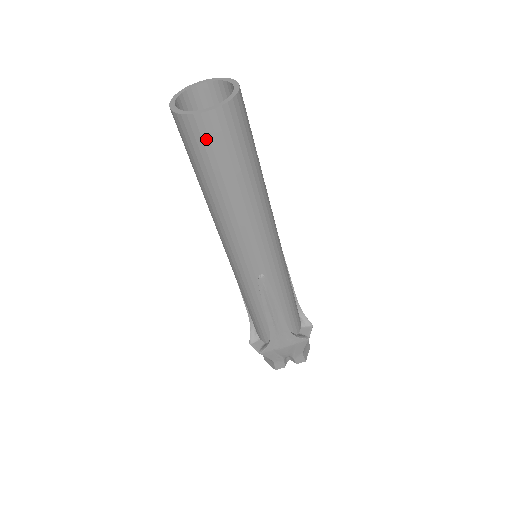
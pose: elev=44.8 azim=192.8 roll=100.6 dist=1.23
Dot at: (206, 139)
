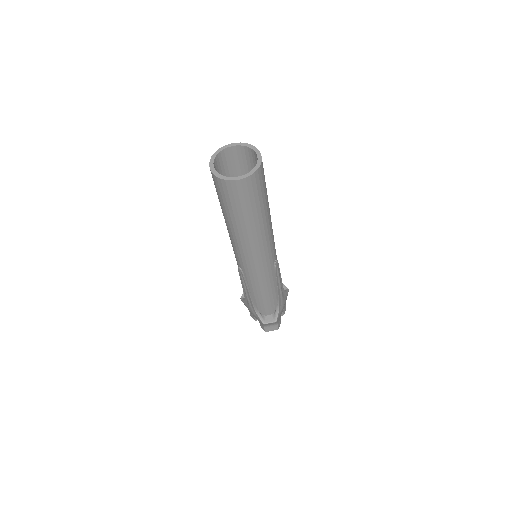
Dot at: (258, 185)
